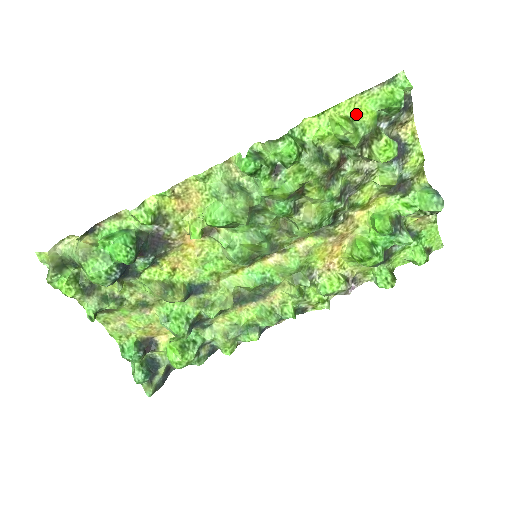
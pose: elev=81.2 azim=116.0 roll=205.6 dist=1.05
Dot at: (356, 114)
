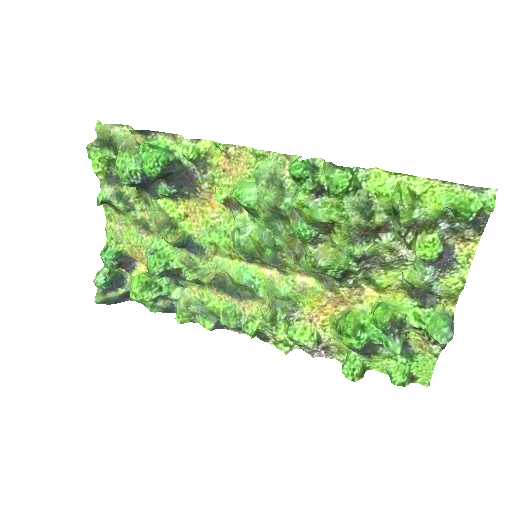
Dot at: (425, 196)
